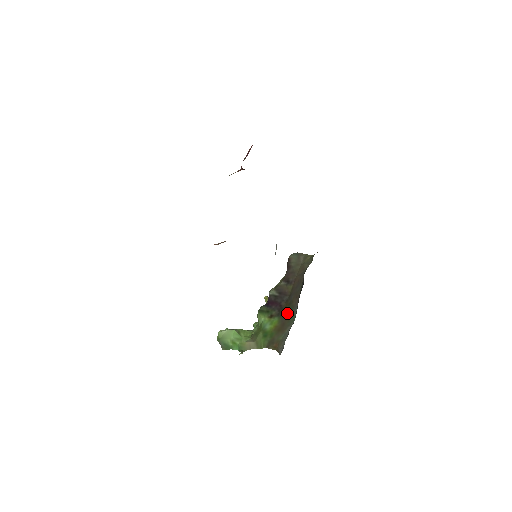
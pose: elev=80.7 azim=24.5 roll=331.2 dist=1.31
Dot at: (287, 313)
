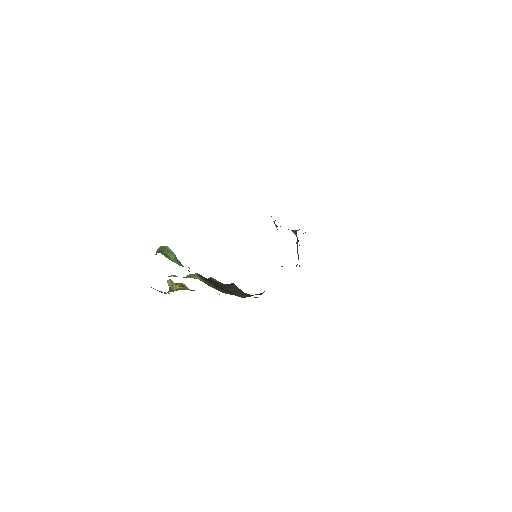
Dot at: occluded
